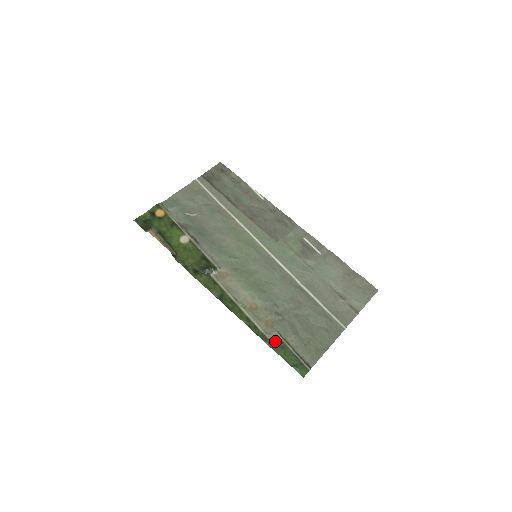
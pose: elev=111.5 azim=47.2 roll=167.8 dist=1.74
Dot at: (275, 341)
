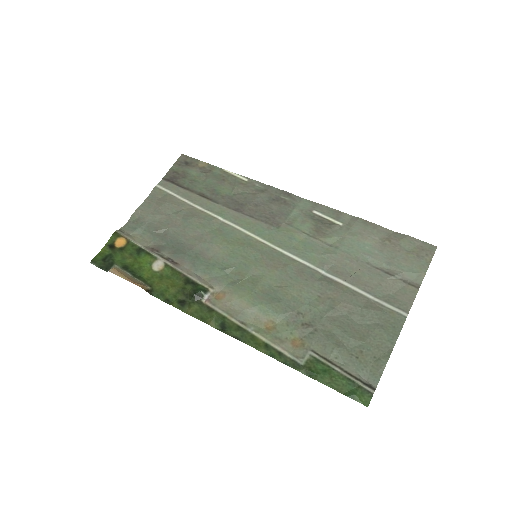
Dot at: (312, 365)
